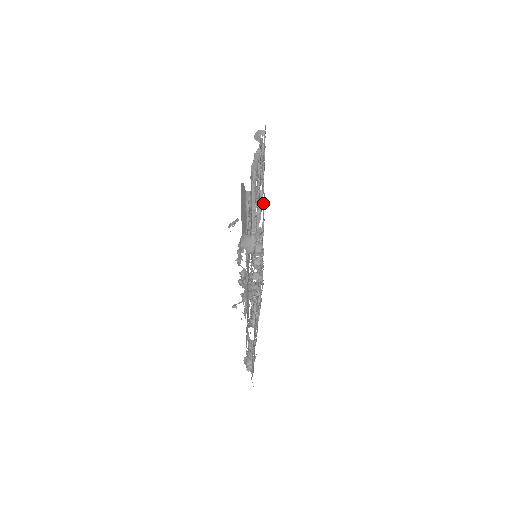
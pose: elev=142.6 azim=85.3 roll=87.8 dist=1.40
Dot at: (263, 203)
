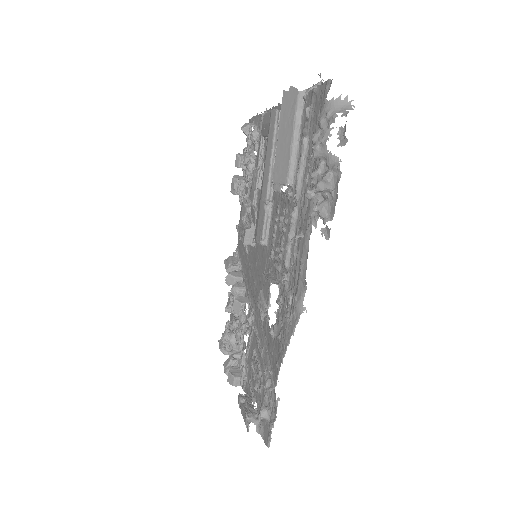
Dot at: occluded
